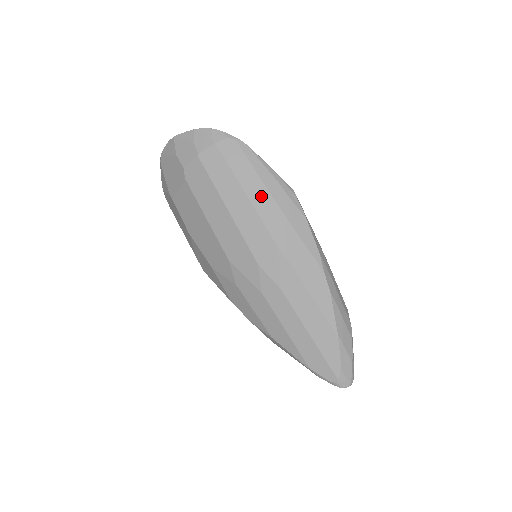
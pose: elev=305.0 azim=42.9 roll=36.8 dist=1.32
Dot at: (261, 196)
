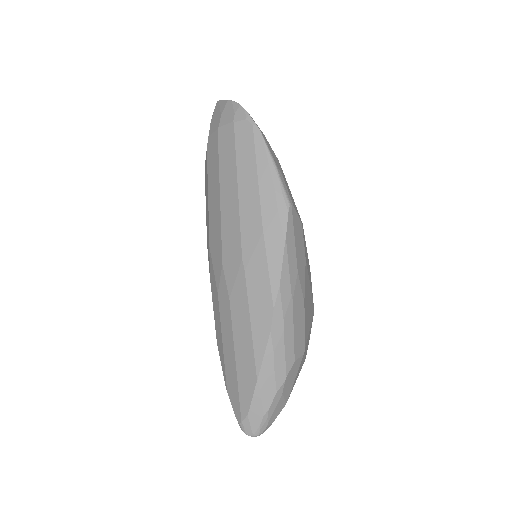
Dot at: (250, 196)
